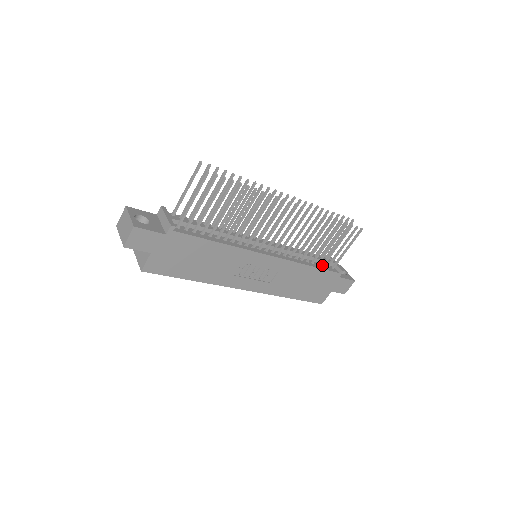
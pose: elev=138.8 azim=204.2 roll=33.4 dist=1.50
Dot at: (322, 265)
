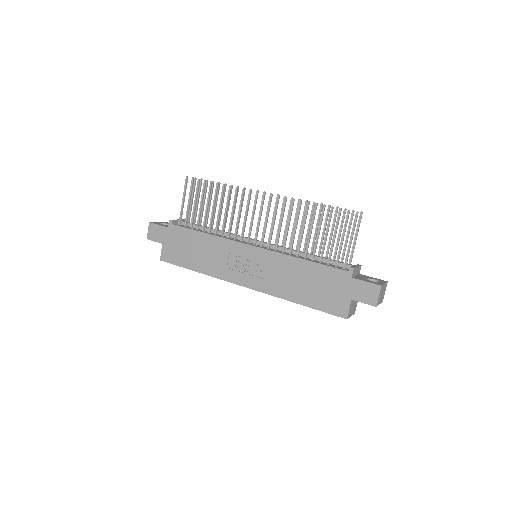
Dot at: (327, 263)
